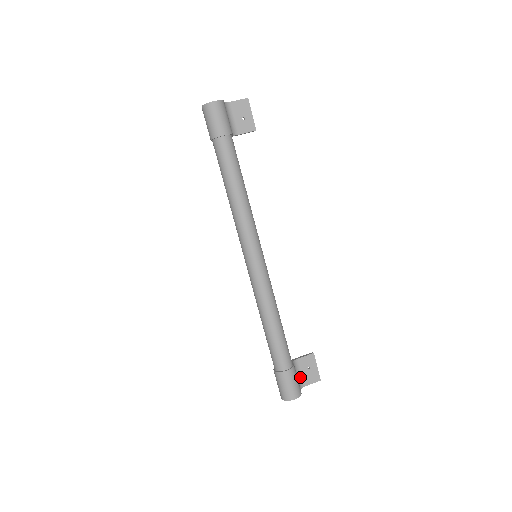
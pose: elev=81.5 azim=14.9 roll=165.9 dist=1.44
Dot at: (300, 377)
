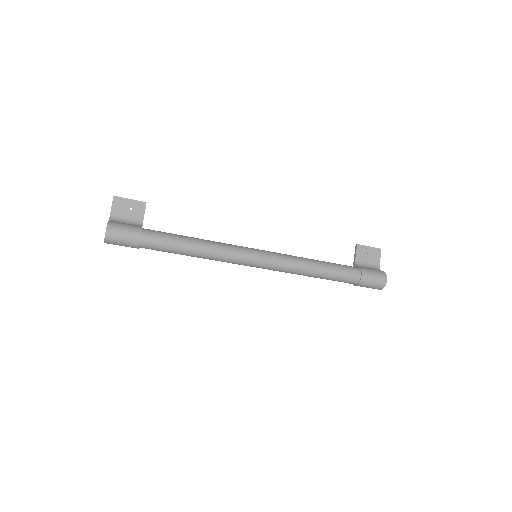
Dot at: (370, 265)
